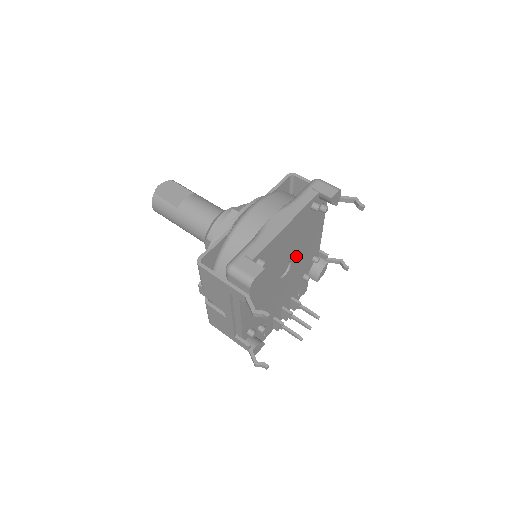
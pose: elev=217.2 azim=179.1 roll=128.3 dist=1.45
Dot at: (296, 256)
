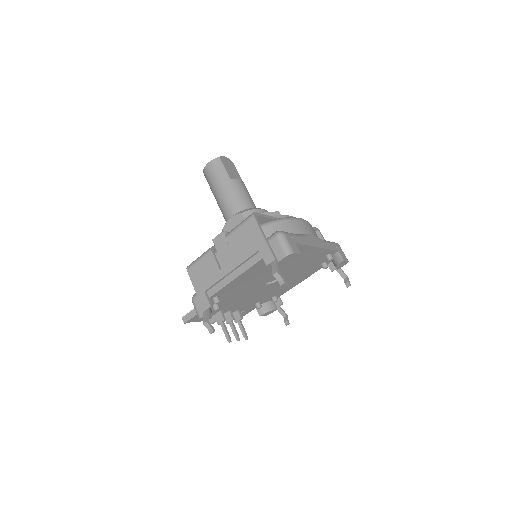
Dot at: occluded
